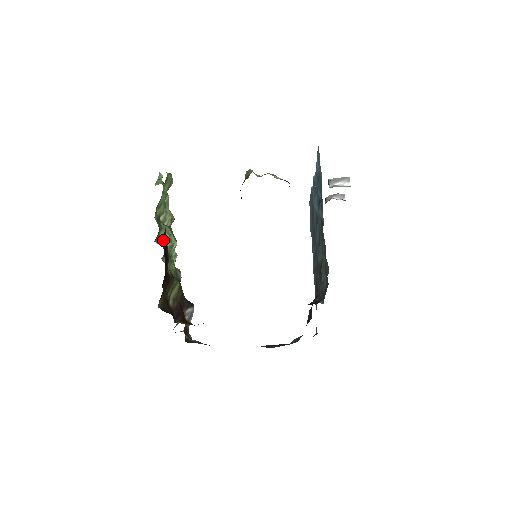
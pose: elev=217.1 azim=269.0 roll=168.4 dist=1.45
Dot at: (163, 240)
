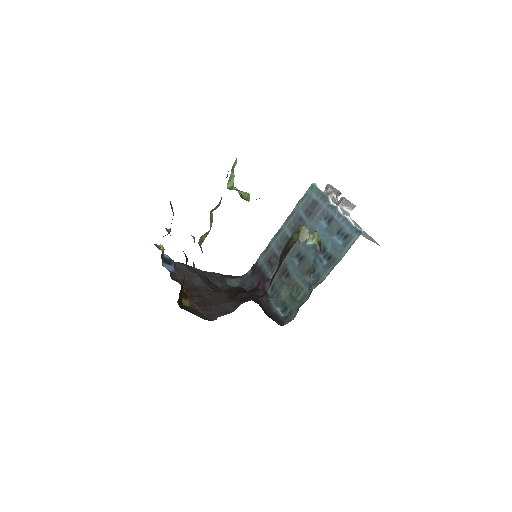
Dot at: (203, 236)
